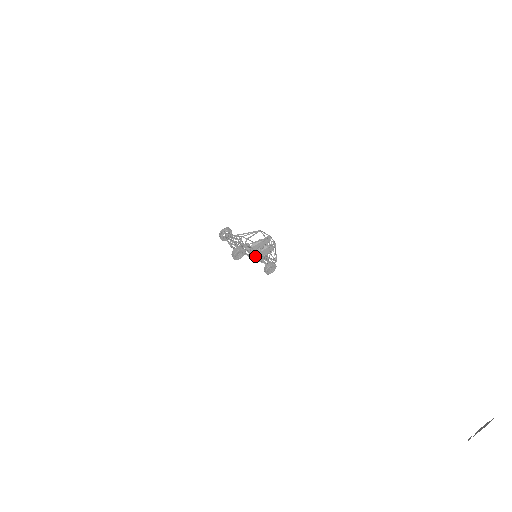
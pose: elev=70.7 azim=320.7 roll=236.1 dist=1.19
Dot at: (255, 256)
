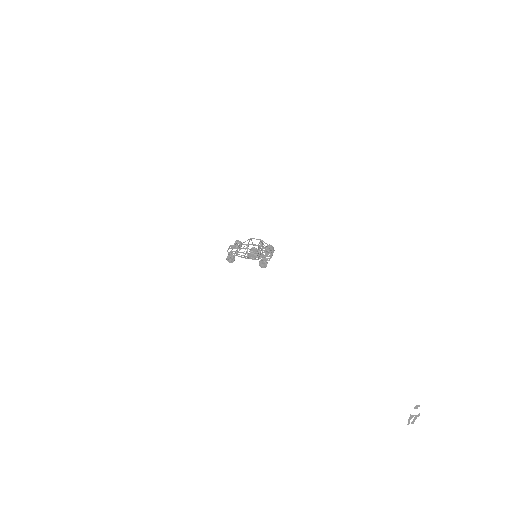
Dot at: (248, 257)
